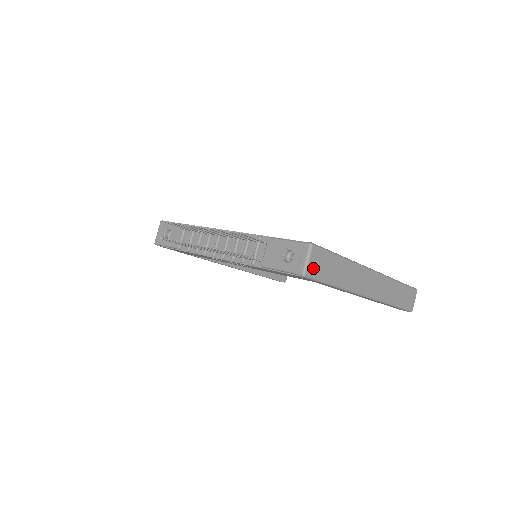
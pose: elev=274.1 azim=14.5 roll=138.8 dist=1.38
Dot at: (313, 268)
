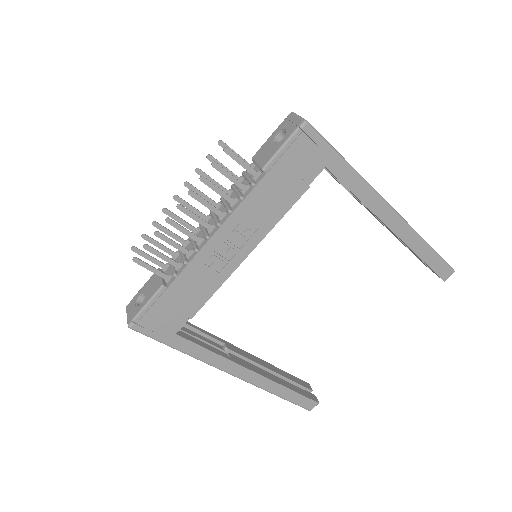
Dot at: occluded
